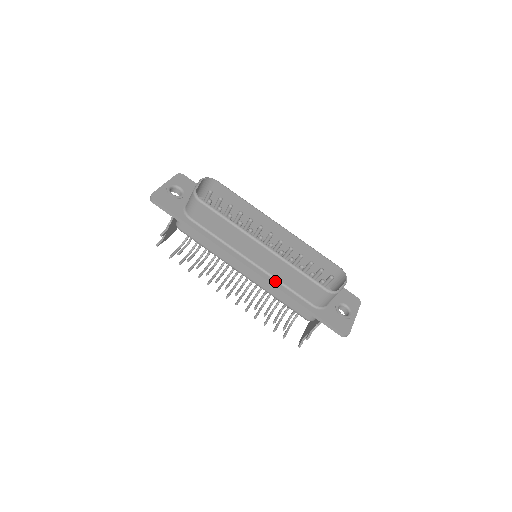
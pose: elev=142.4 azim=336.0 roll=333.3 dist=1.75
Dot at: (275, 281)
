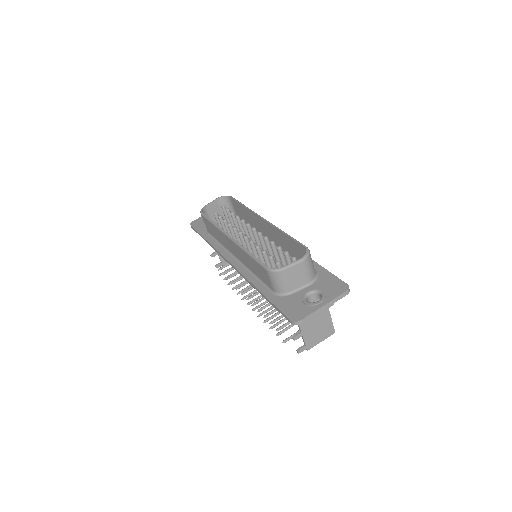
Dot at: (248, 273)
